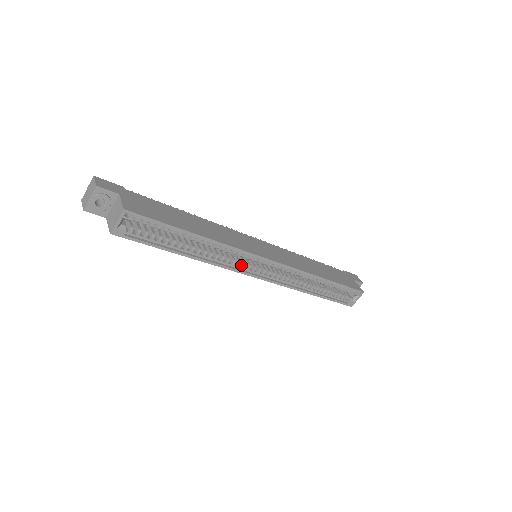
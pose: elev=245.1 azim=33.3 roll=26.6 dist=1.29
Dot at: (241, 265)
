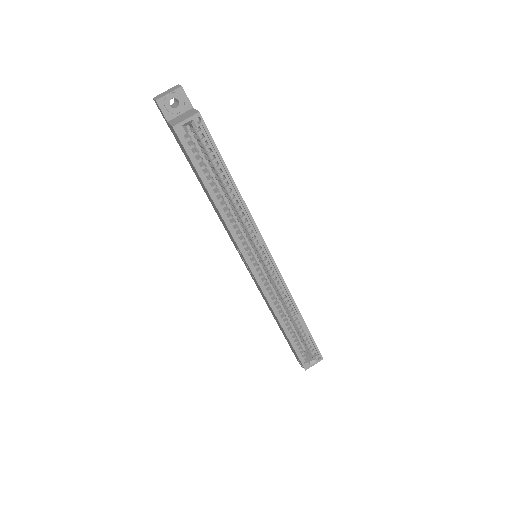
Dot at: (246, 249)
